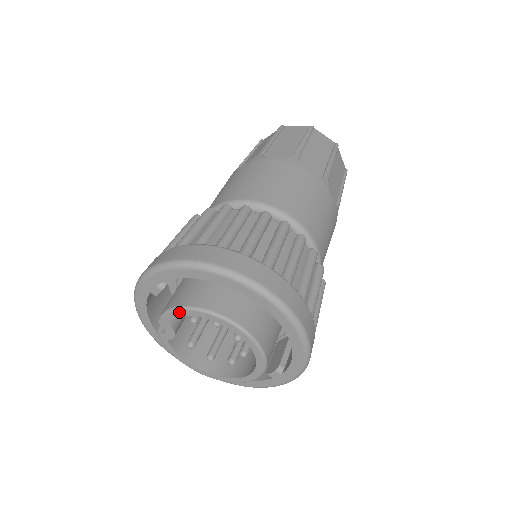
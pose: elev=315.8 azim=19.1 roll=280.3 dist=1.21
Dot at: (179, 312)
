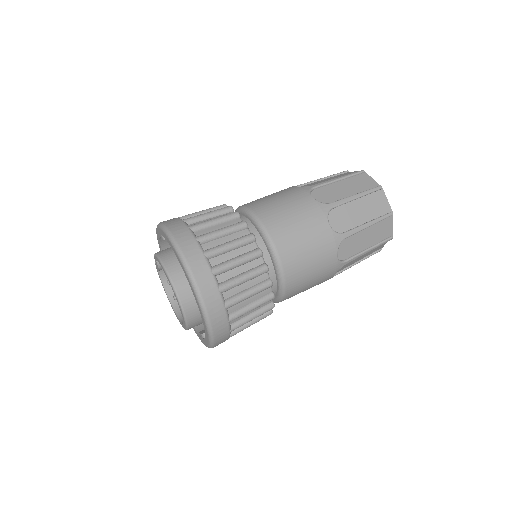
Dot at: (158, 260)
